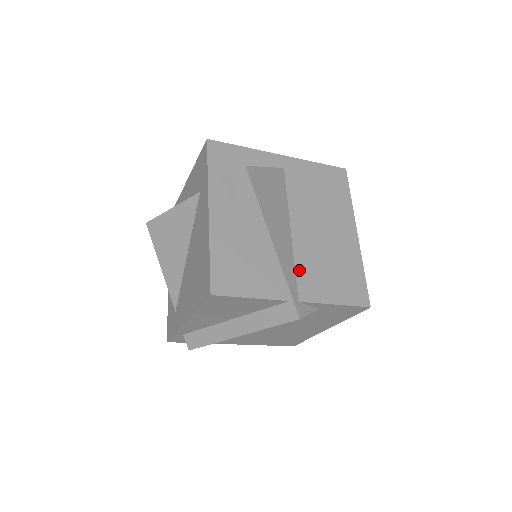
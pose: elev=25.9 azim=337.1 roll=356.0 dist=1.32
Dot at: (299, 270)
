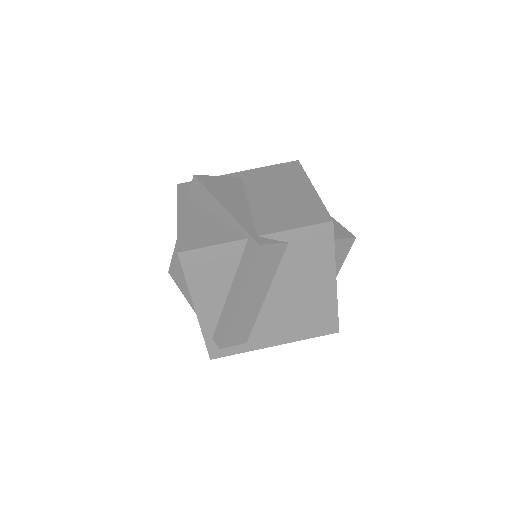
Dot at: (257, 220)
